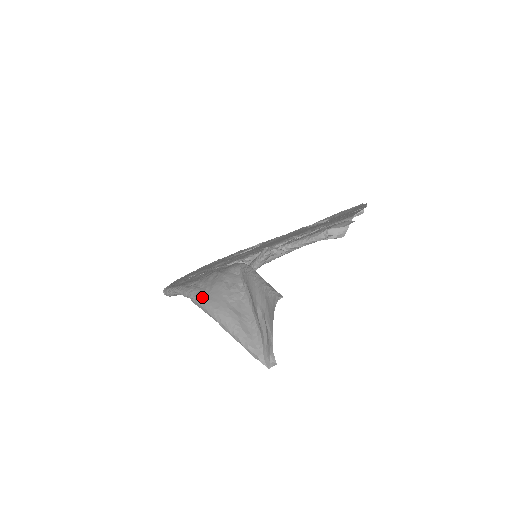
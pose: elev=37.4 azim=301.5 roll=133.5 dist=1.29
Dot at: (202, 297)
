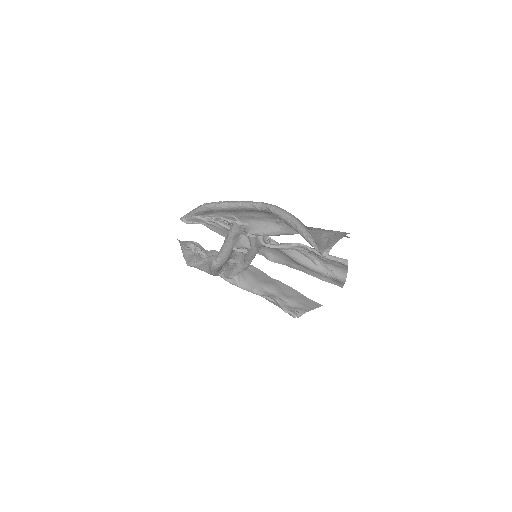
Dot at: occluded
